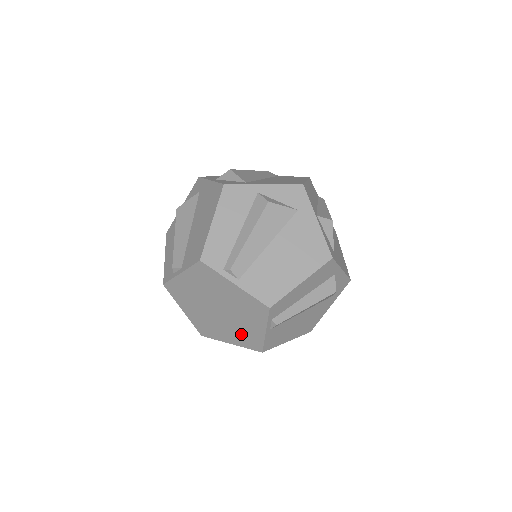
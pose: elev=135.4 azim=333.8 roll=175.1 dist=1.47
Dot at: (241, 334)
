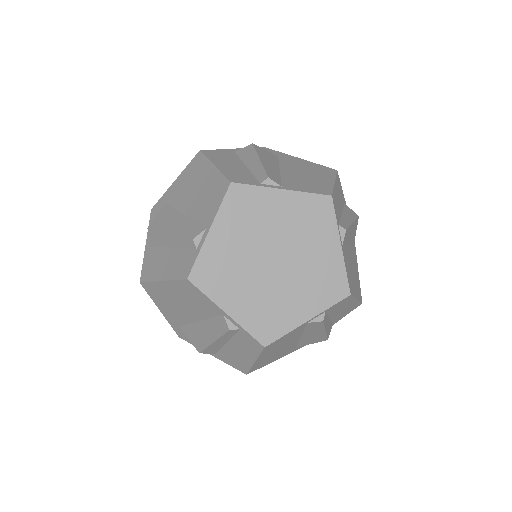
Dot at: (265, 307)
